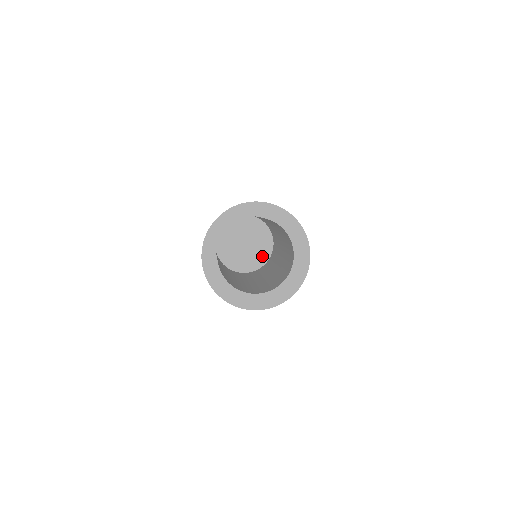
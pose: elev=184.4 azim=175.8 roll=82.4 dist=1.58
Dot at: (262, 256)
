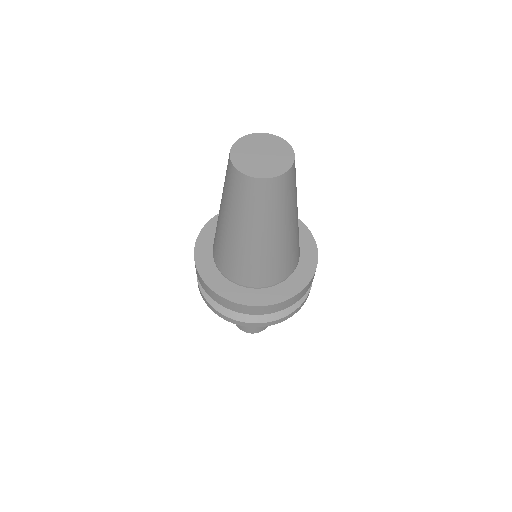
Dot at: (286, 154)
